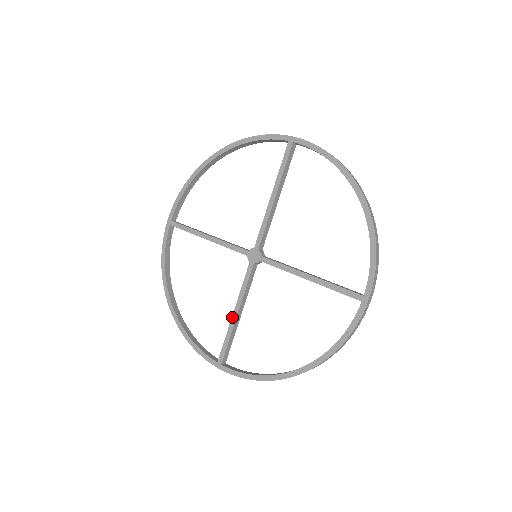
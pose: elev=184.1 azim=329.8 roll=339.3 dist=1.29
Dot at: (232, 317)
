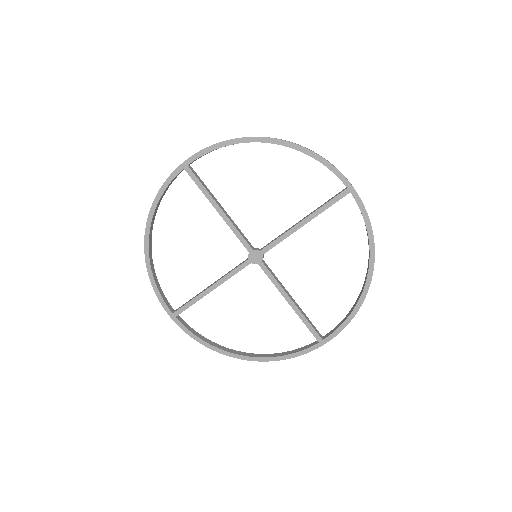
Dot at: occluded
